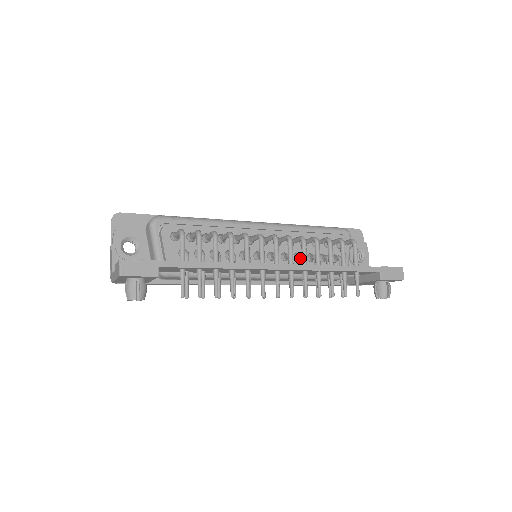
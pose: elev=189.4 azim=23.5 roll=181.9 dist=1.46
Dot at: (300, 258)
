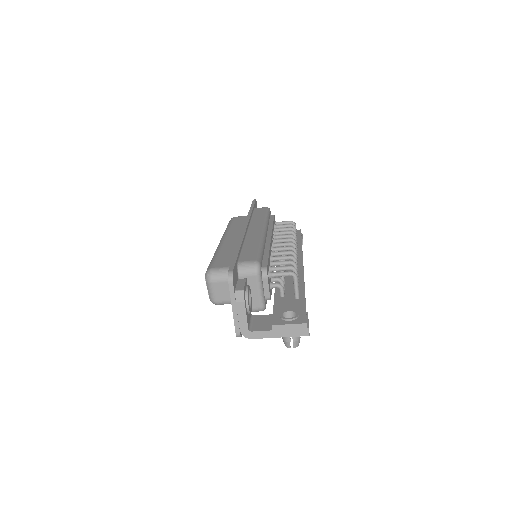
Dot at: occluded
